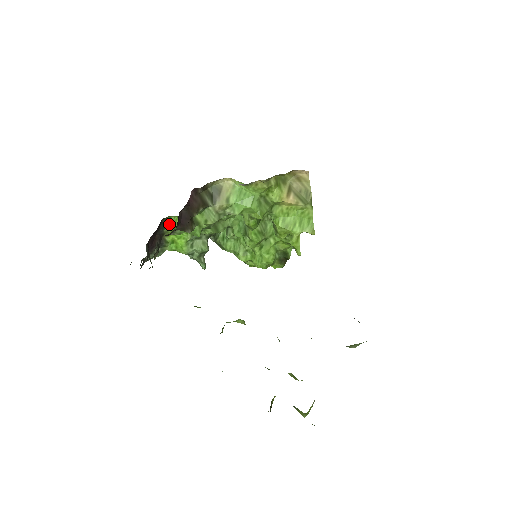
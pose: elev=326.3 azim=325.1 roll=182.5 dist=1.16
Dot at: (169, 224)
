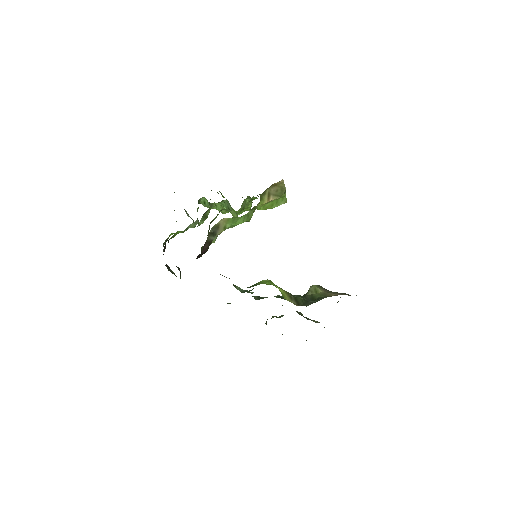
Dot at: (172, 237)
